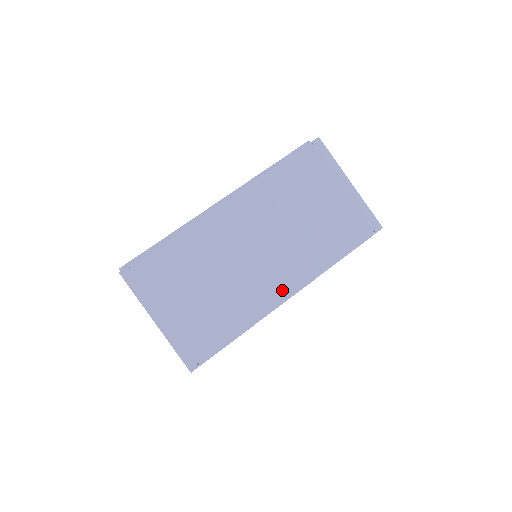
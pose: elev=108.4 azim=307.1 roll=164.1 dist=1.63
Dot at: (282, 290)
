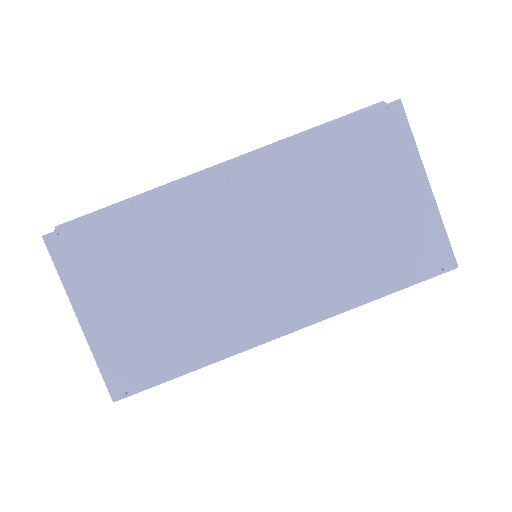
Dot at: (275, 321)
